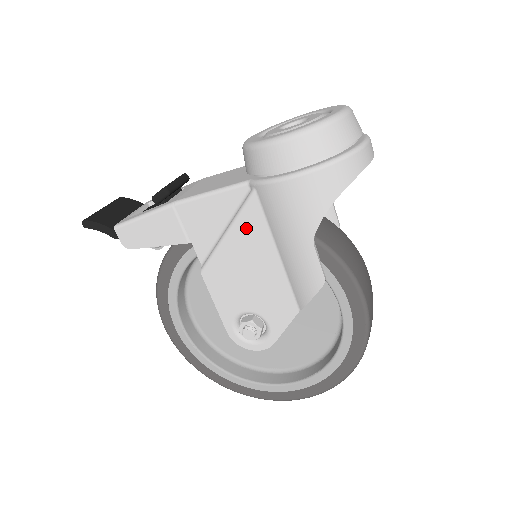
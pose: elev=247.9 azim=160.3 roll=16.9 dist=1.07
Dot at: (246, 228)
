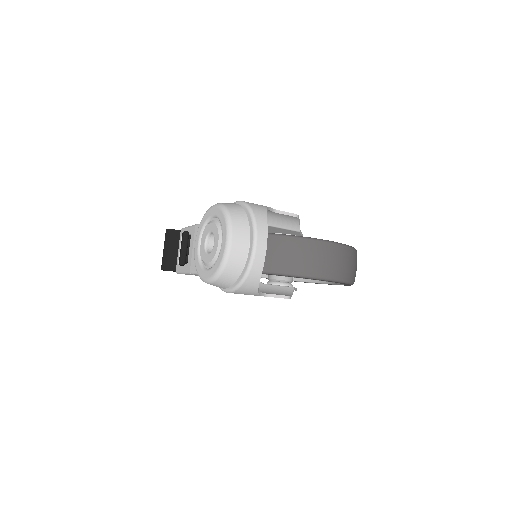
Dot at: occluded
